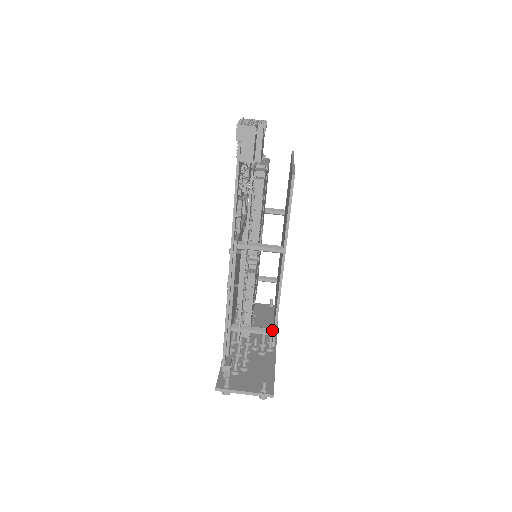
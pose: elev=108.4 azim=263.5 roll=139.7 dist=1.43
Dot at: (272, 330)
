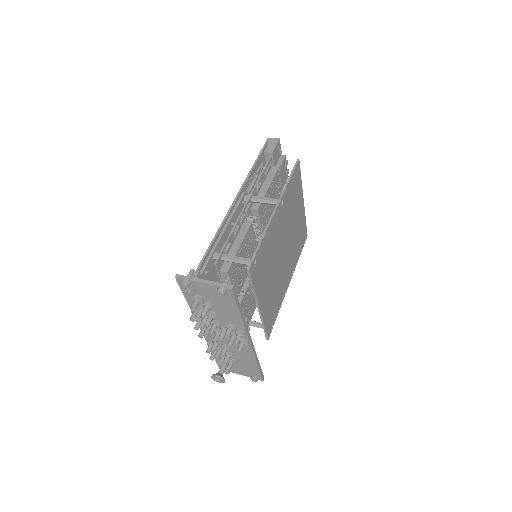
Dot at: occluded
